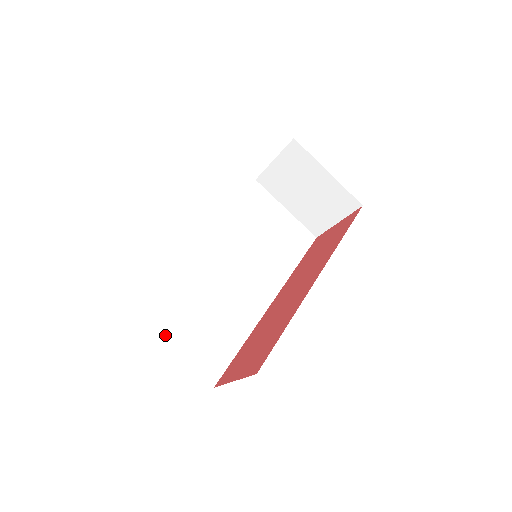
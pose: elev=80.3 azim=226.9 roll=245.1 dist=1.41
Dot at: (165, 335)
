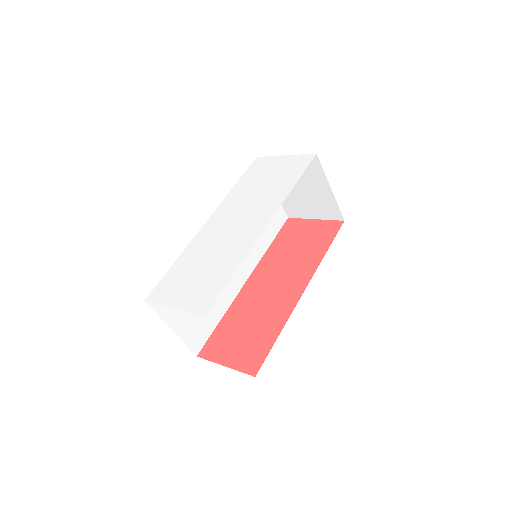
Dot at: (169, 316)
